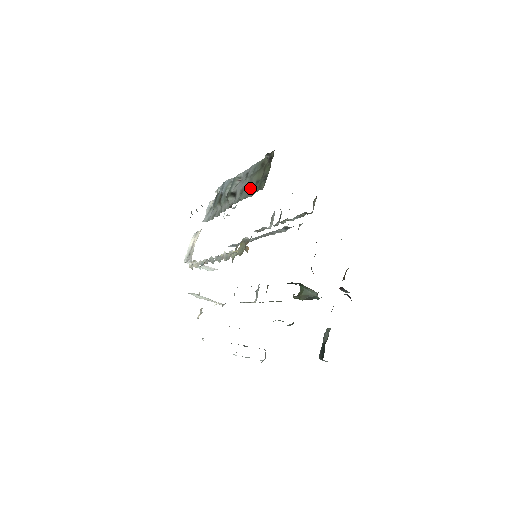
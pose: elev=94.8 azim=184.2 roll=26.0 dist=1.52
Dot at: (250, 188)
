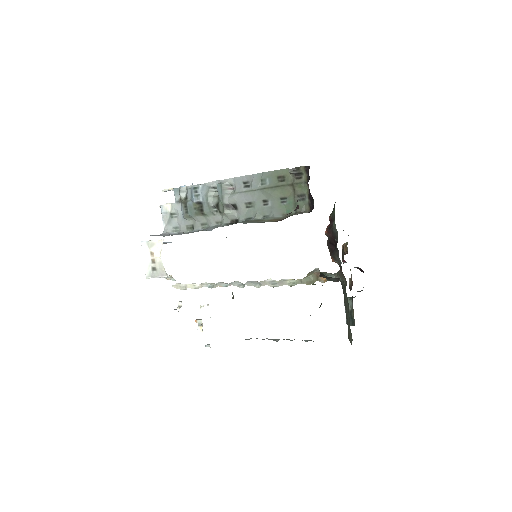
Dot at: (271, 205)
